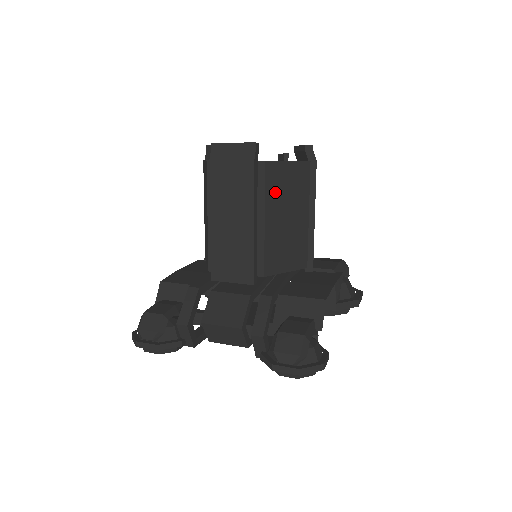
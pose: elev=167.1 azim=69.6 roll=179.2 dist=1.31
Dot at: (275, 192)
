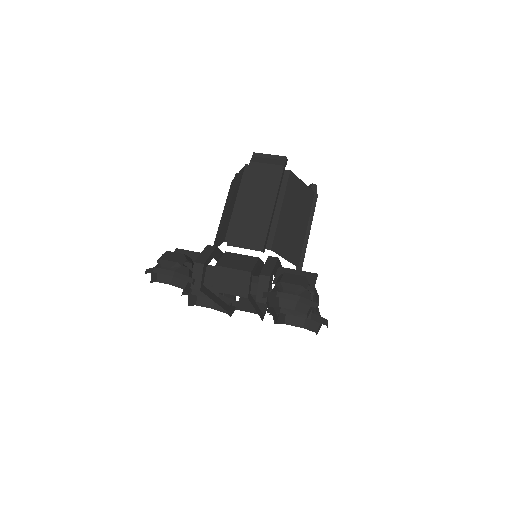
Dot at: (291, 195)
